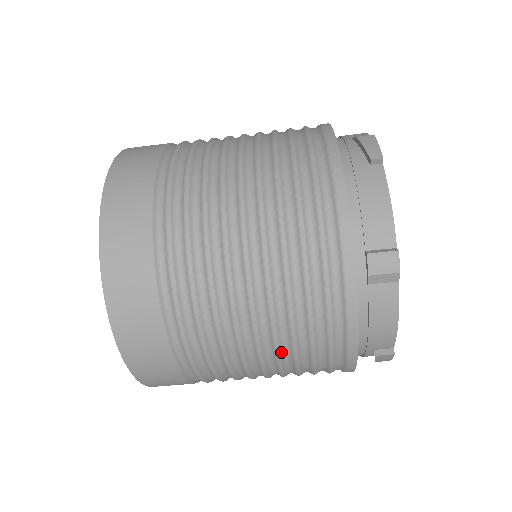
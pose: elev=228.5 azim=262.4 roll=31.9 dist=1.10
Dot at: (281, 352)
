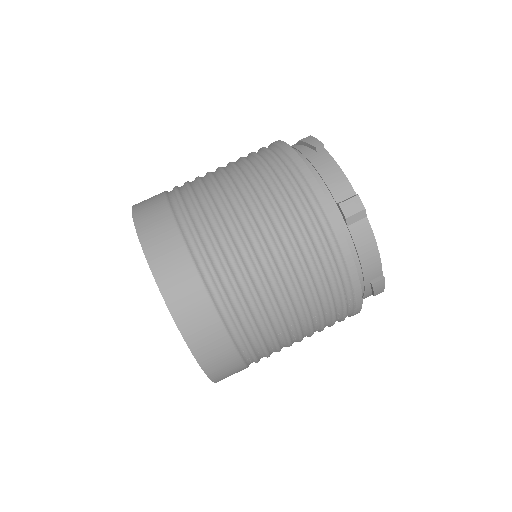
Dot at: (306, 300)
